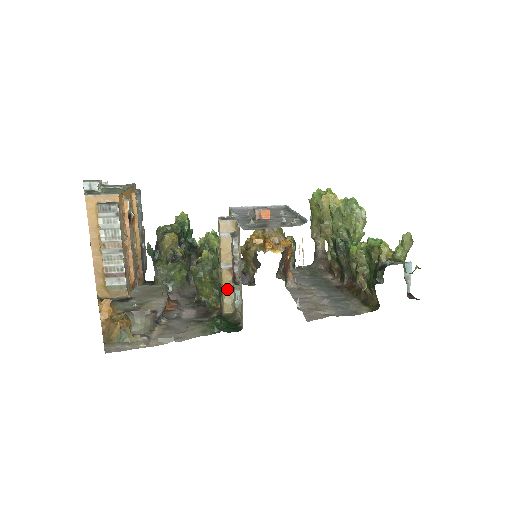
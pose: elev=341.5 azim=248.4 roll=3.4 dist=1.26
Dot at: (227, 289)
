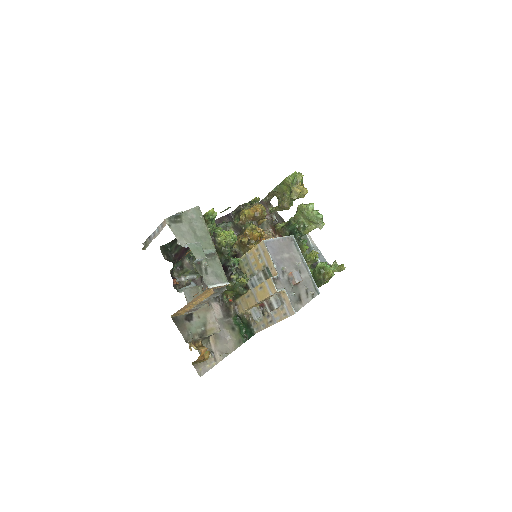
Dot at: occluded
